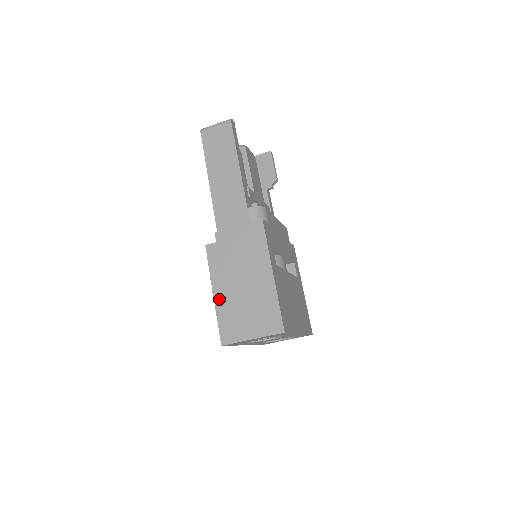
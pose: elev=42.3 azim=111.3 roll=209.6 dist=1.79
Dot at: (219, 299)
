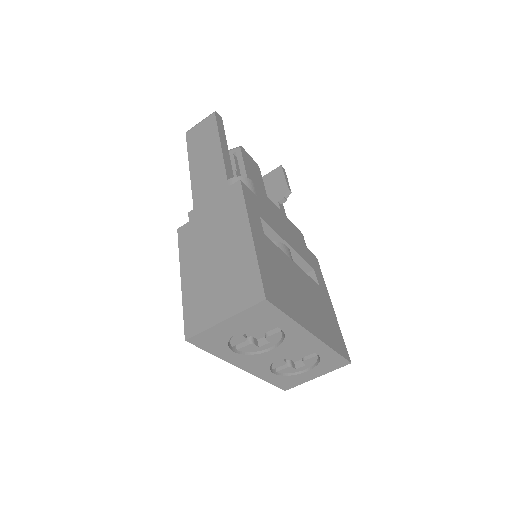
Dot at: (187, 283)
